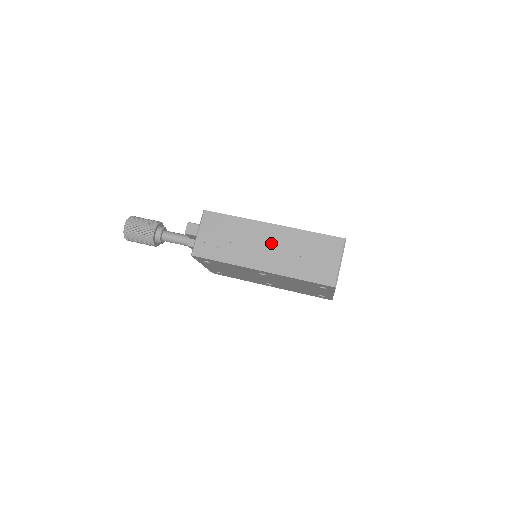
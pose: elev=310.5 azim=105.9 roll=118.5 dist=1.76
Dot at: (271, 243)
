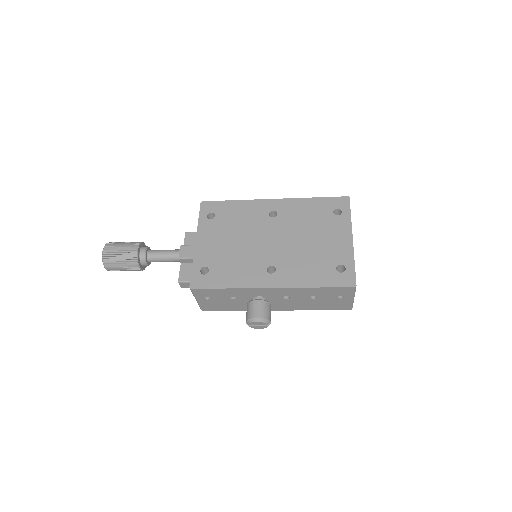
Dot at: occluded
